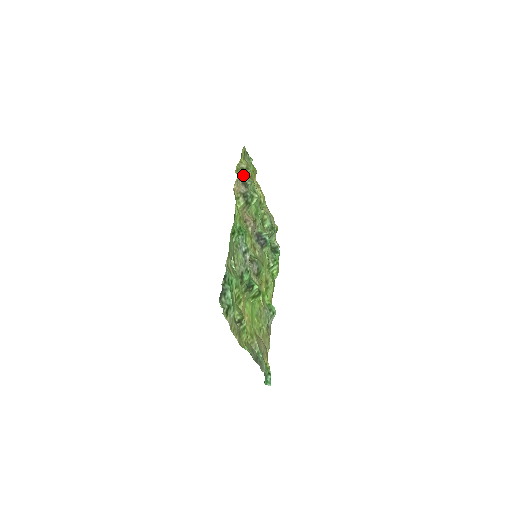
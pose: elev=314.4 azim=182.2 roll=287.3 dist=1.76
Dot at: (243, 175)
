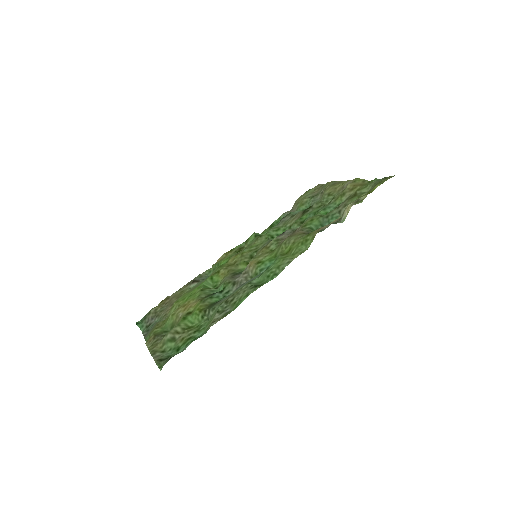
Dot at: (349, 208)
